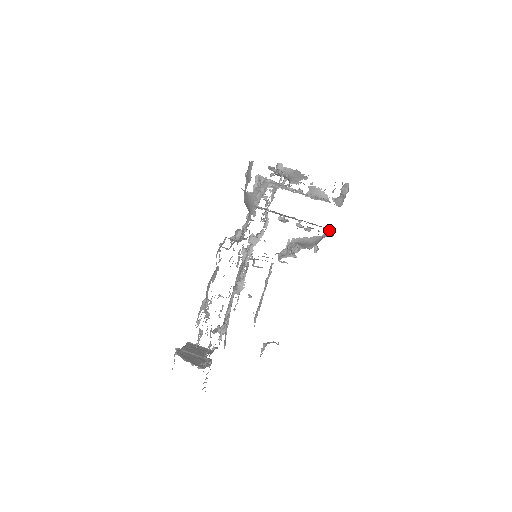
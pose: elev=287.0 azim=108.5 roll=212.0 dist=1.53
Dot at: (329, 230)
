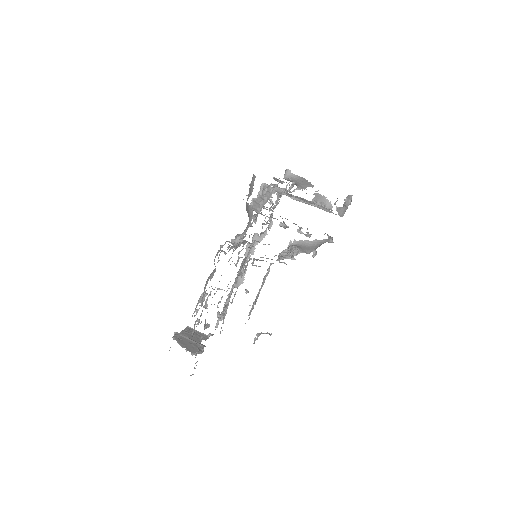
Dot at: (330, 236)
